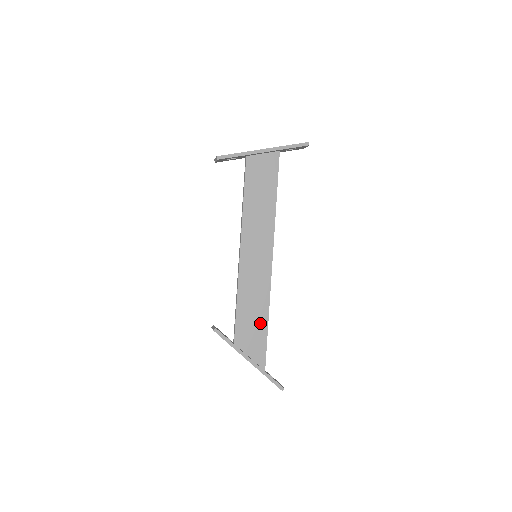
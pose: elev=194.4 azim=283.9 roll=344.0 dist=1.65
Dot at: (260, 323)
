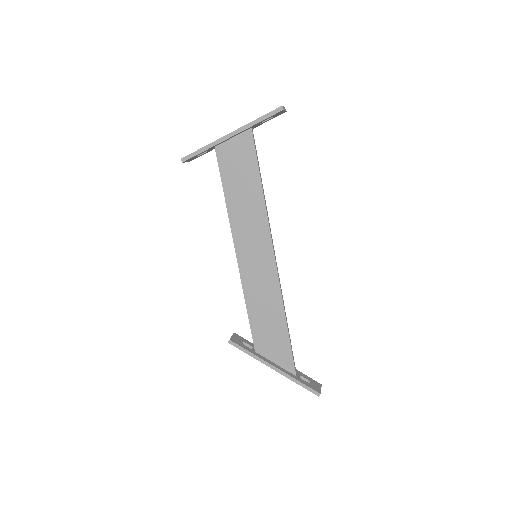
Dot at: (278, 327)
